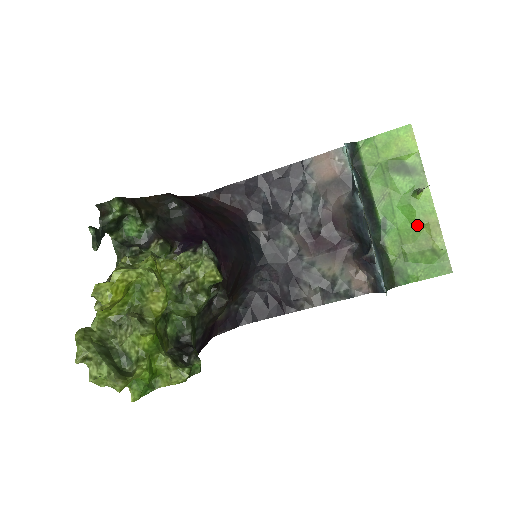
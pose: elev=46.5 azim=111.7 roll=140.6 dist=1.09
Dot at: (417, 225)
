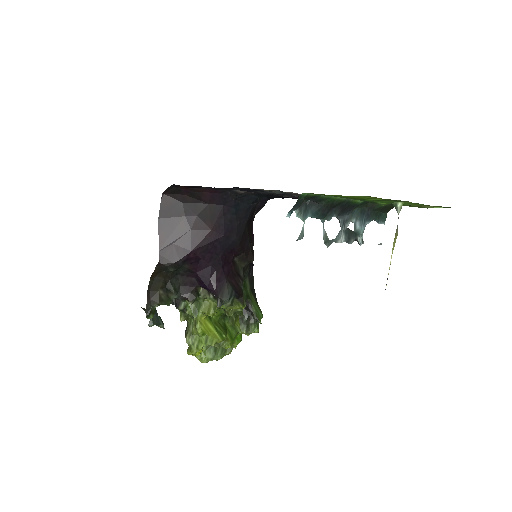
Dot at: occluded
